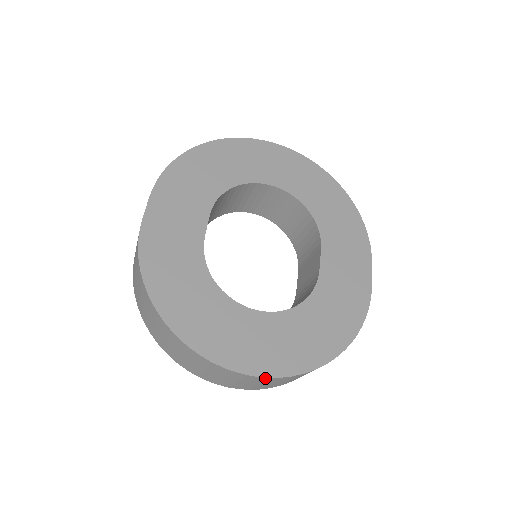
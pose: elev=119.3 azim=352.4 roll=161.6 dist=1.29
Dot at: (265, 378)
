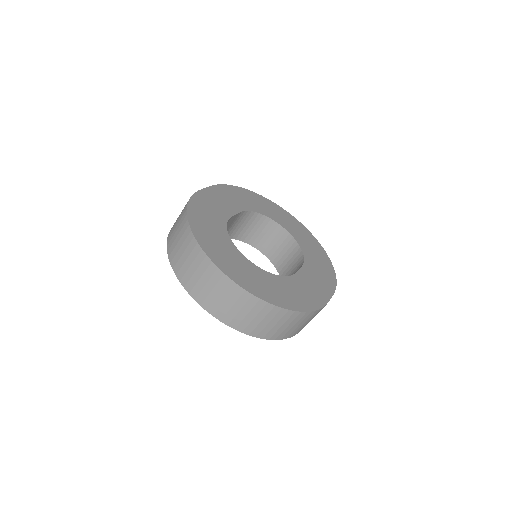
Dot at: (235, 285)
